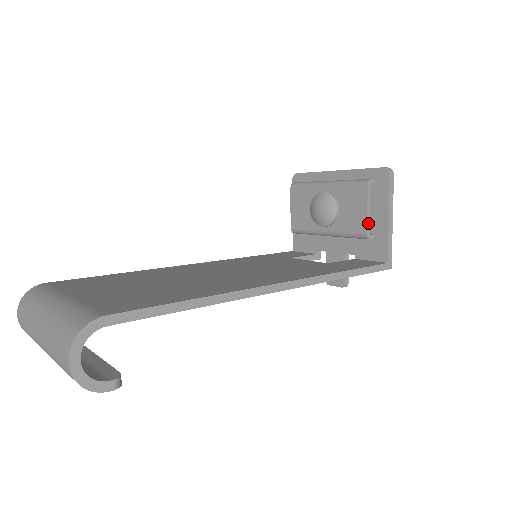
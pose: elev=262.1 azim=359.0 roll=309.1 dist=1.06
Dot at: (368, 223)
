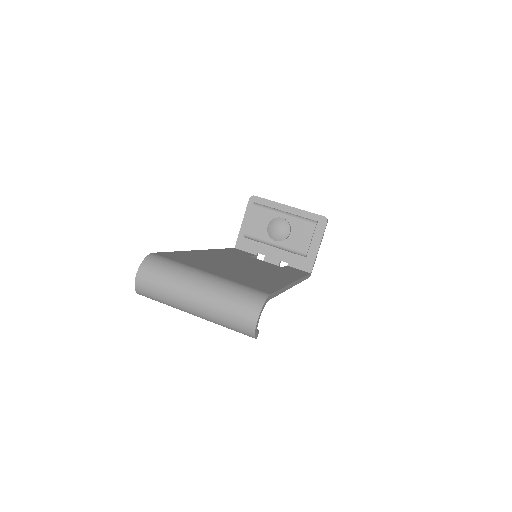
Dot at: occluded
